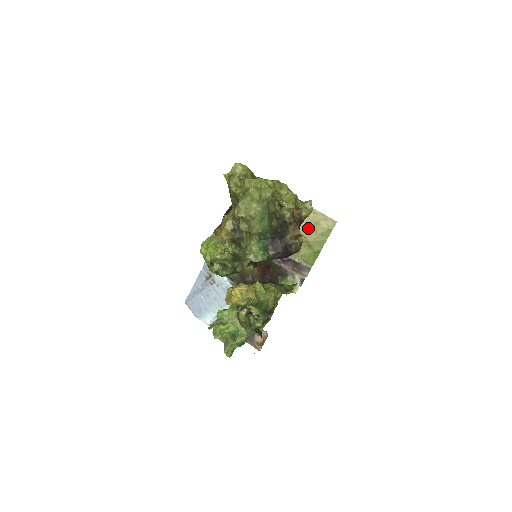
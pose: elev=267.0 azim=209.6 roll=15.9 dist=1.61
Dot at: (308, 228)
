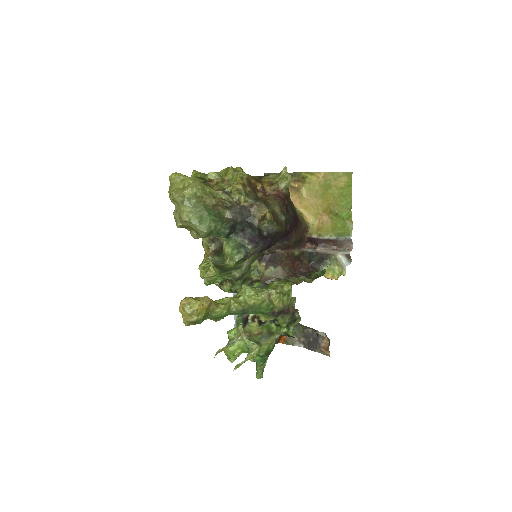
Dot at: (325, 197)
